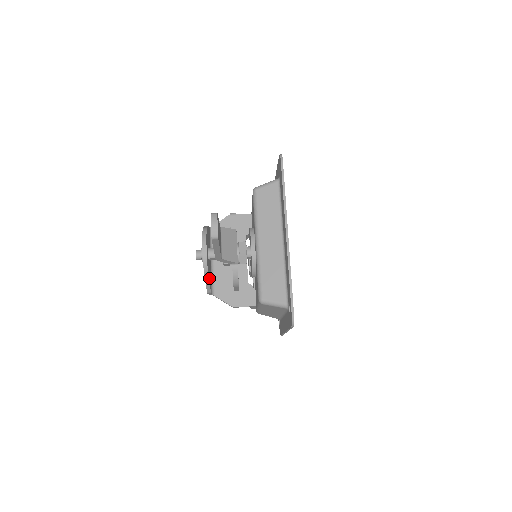
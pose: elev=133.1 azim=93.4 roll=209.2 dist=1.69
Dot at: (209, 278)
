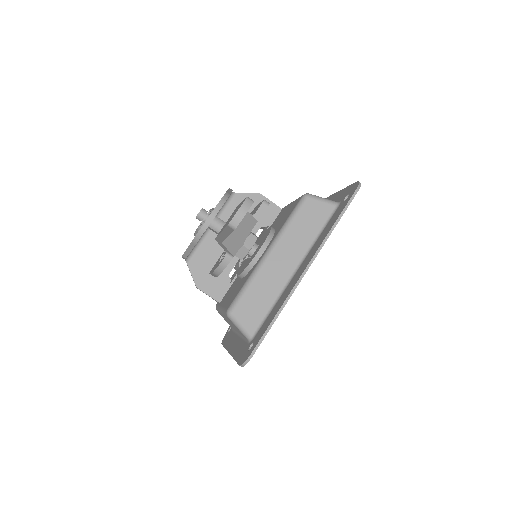
Dot at: occluded
